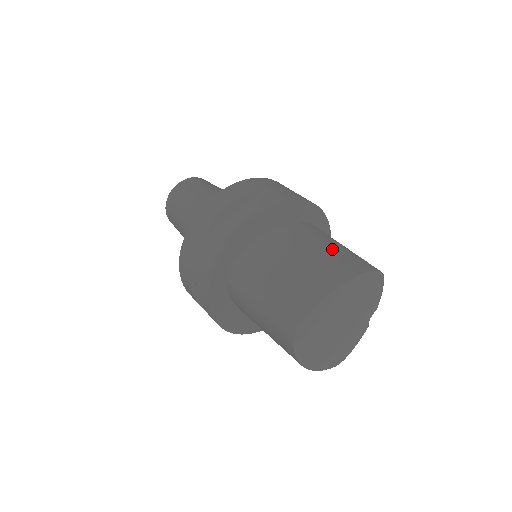
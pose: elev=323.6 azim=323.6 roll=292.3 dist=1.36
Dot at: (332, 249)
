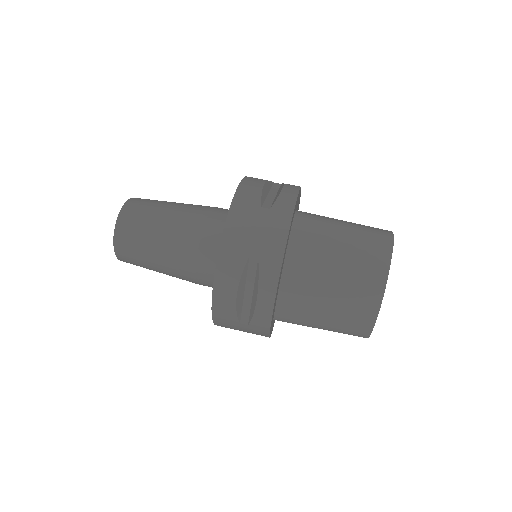
Dot at: (346, 257)
